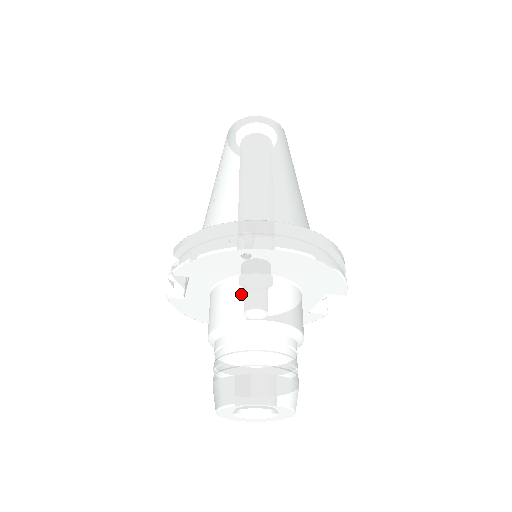
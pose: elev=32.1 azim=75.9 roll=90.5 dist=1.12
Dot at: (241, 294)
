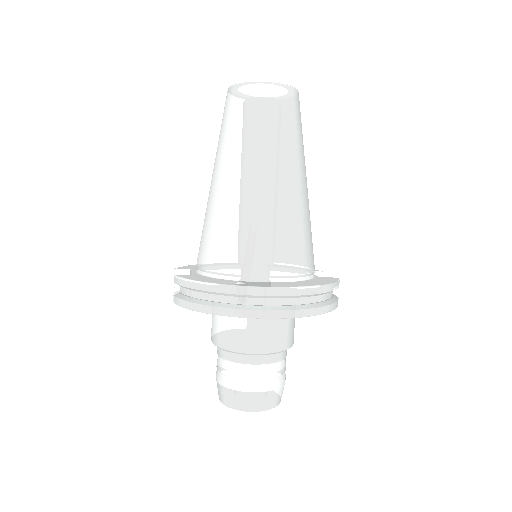
Dot at: (237, 326)
